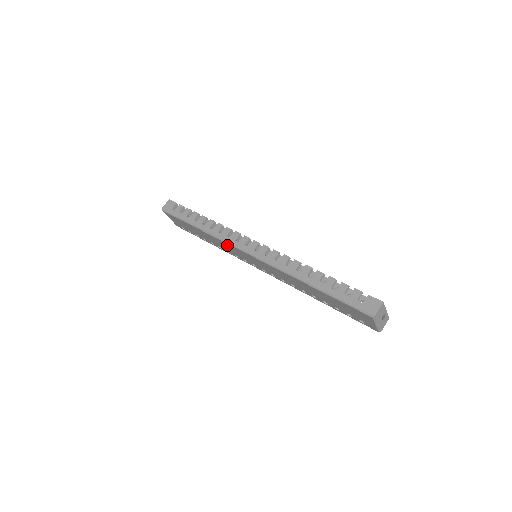
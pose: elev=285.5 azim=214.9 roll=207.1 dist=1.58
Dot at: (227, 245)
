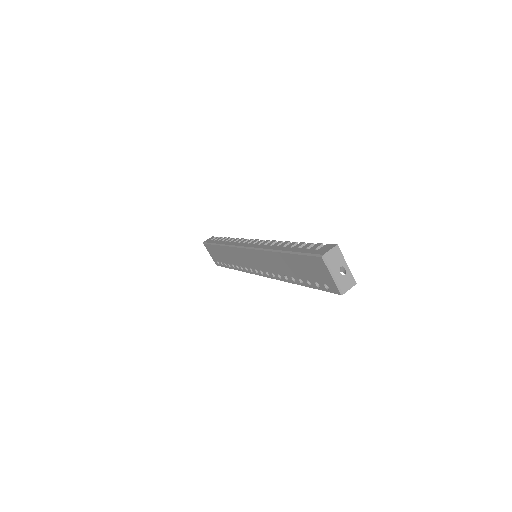
Dot at: (236, 251)
